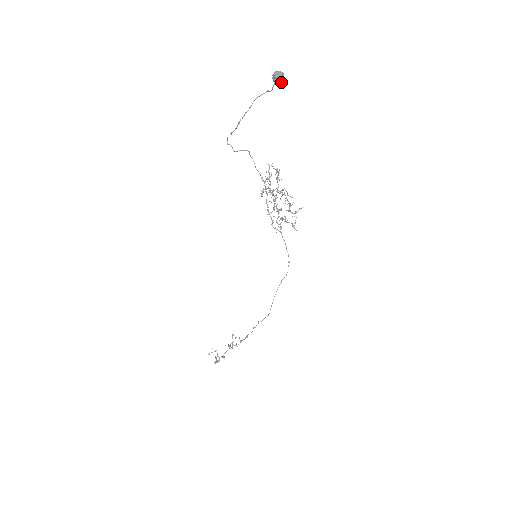
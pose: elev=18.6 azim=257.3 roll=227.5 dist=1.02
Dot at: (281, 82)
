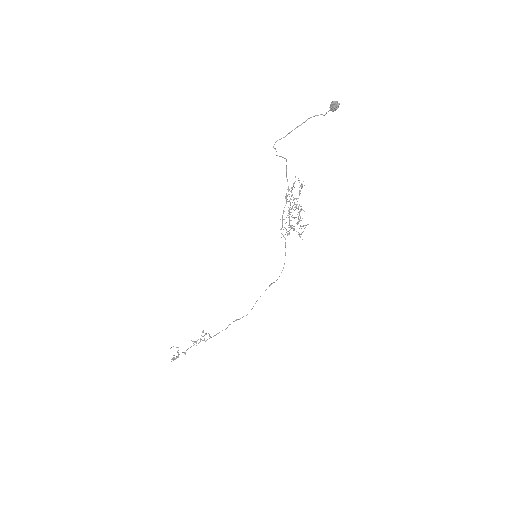
Dot at: occluded
